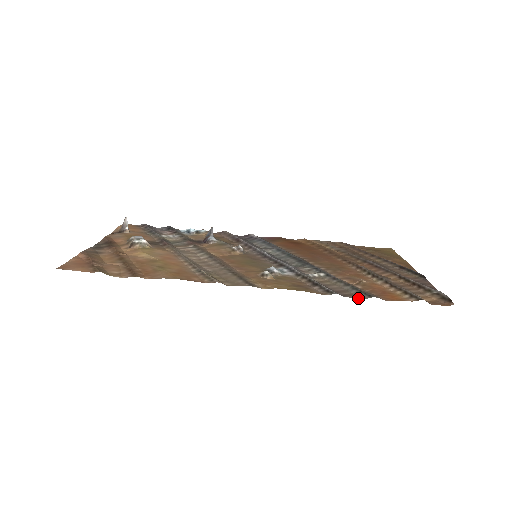
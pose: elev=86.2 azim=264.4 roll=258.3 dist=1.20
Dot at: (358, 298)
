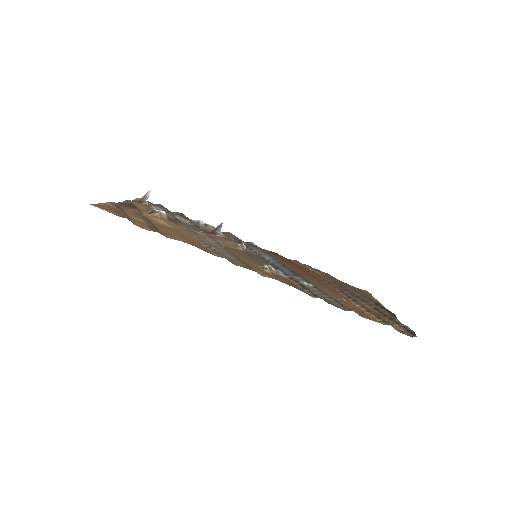
Dot at: (340, 308)
